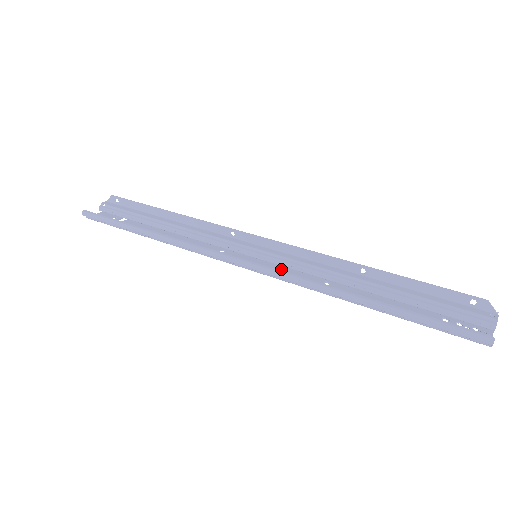
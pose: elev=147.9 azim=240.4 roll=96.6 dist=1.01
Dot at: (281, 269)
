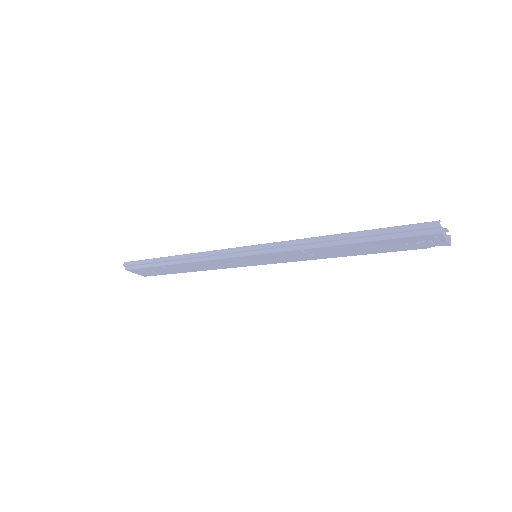
Dot at: (275, 257)
